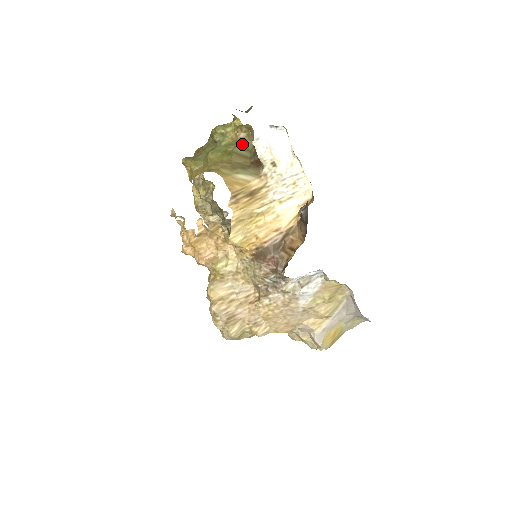
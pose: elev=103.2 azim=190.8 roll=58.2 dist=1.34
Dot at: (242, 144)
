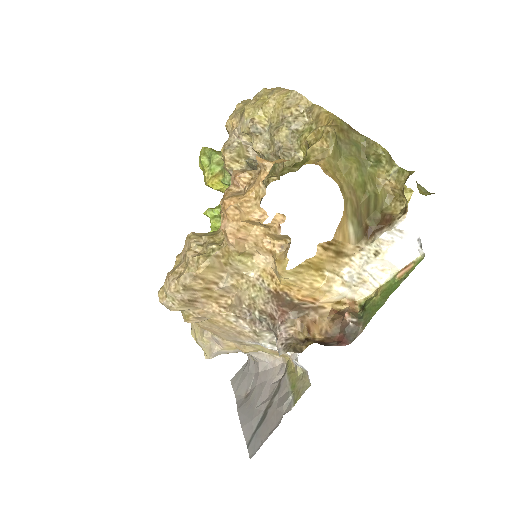
Dot at: (379, 196)
